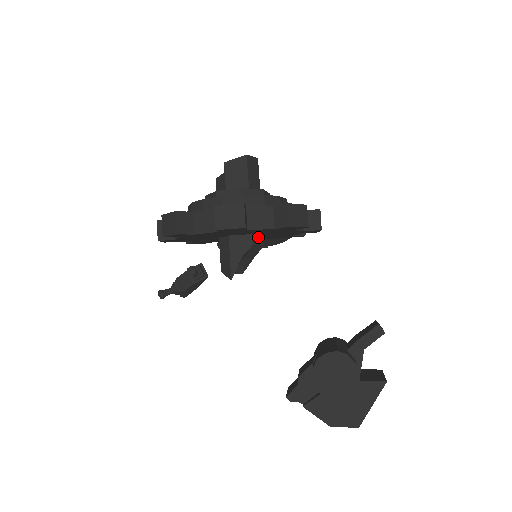
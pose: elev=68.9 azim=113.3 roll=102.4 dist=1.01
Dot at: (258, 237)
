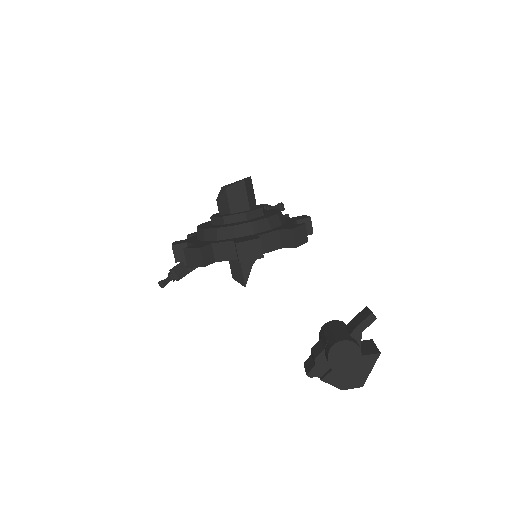
Dot at: occluded
